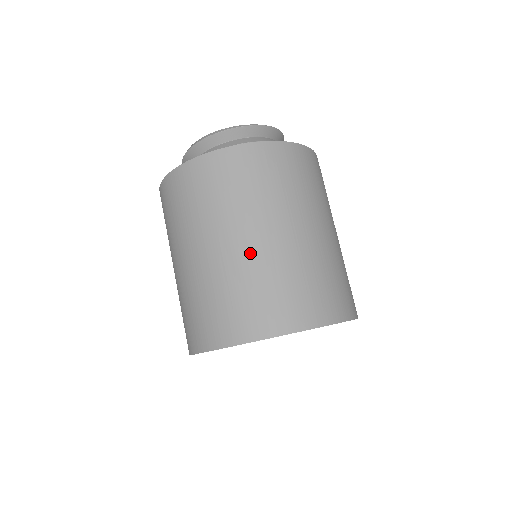
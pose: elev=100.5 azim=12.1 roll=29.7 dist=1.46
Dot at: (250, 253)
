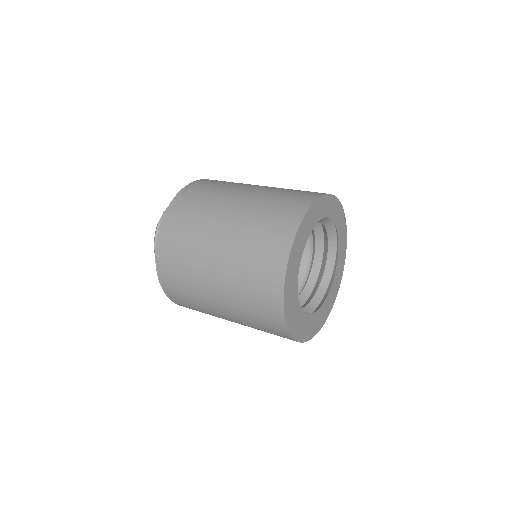
Dot at: (233, 229)
